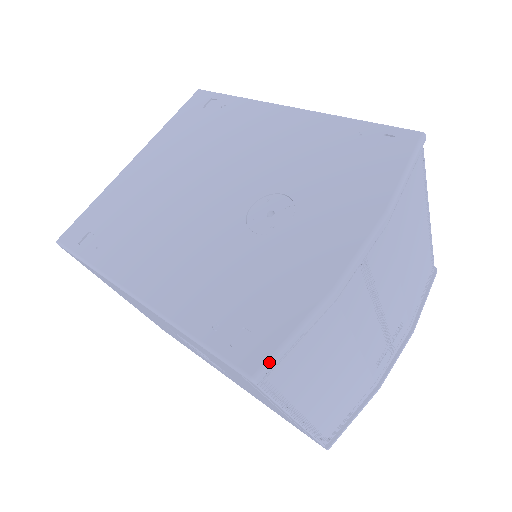
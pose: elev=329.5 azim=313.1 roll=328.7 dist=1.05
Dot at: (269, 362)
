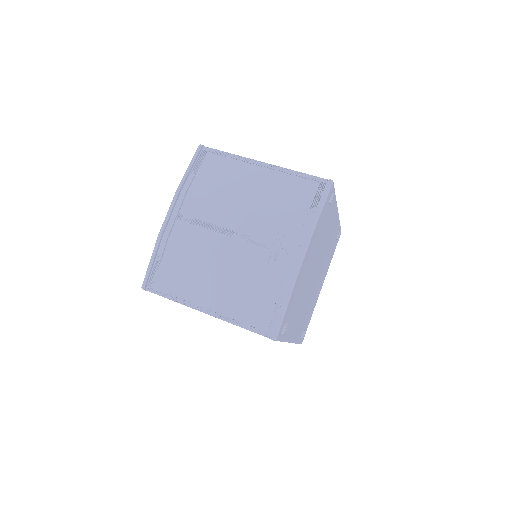
Dot at: (145, 278)
